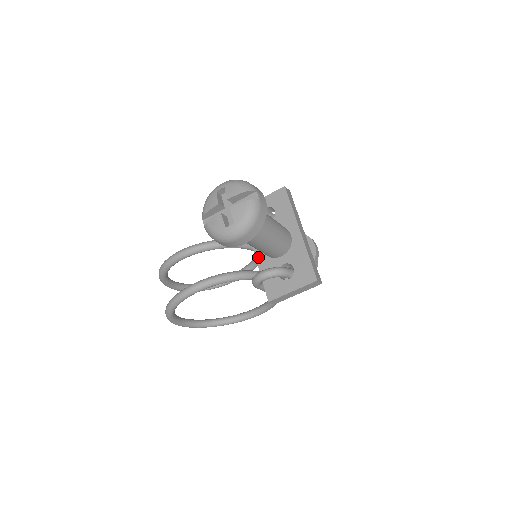
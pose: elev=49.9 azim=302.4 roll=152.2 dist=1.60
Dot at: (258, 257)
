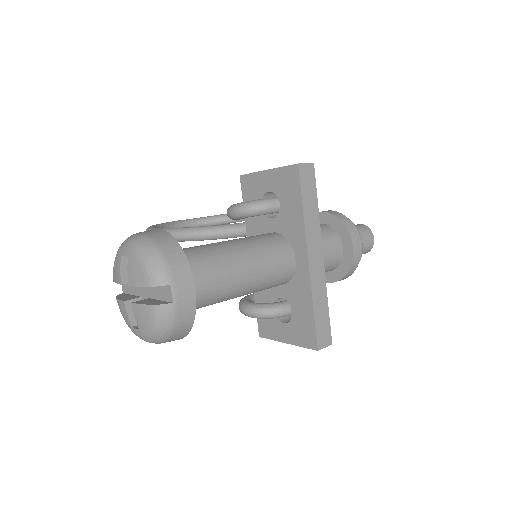
Dot at: occluded
